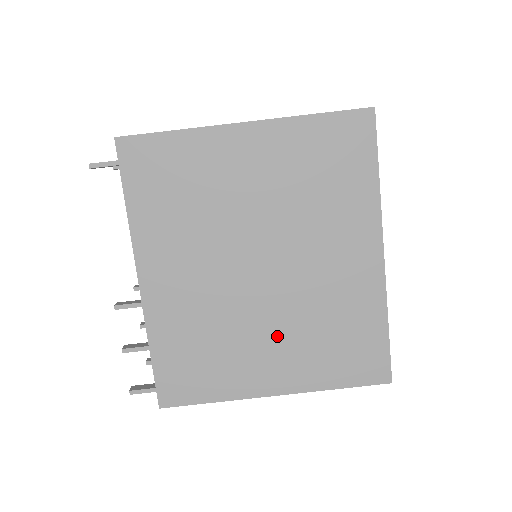
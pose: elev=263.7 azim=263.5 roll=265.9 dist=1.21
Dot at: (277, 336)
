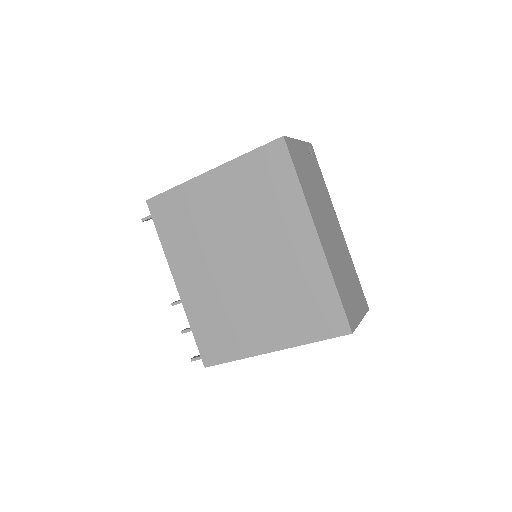
Dot at: (263, 308)
